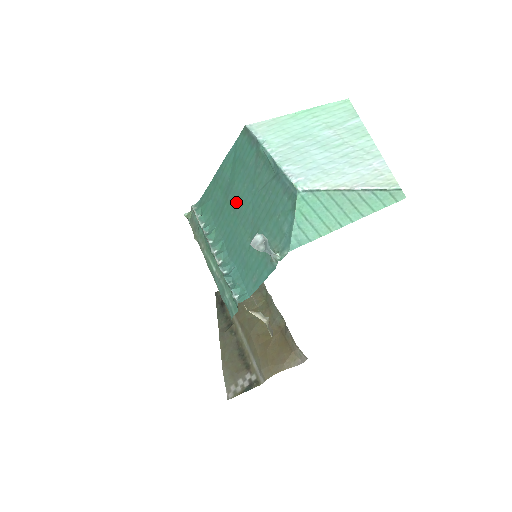
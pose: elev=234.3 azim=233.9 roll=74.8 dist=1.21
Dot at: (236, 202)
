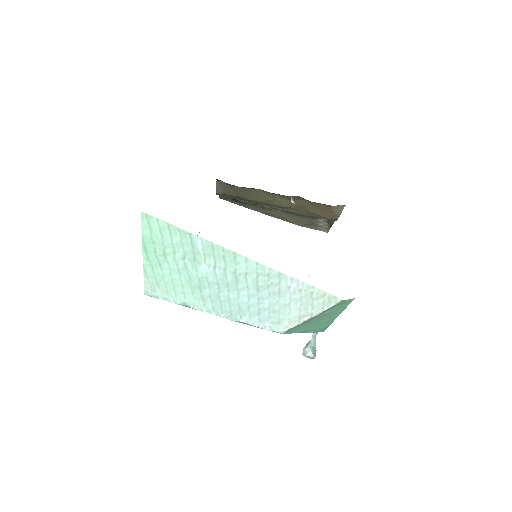
Dot at: occluded
